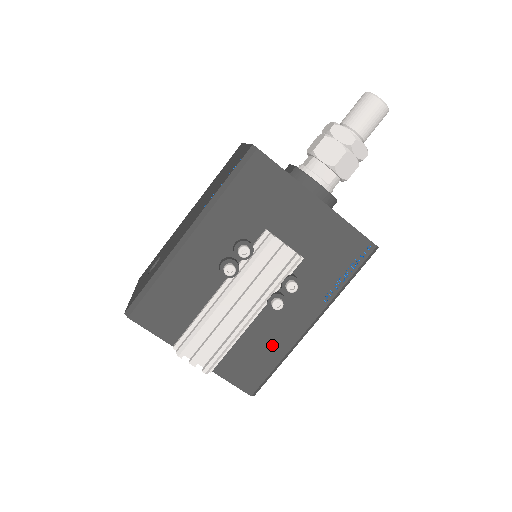
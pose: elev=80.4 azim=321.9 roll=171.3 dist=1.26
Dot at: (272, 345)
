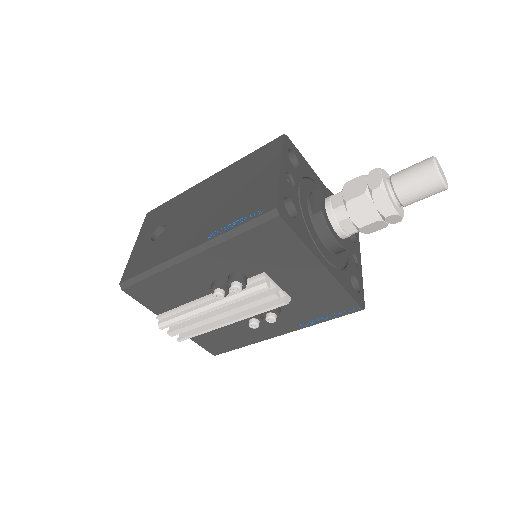
Dot at: (242, 337)
